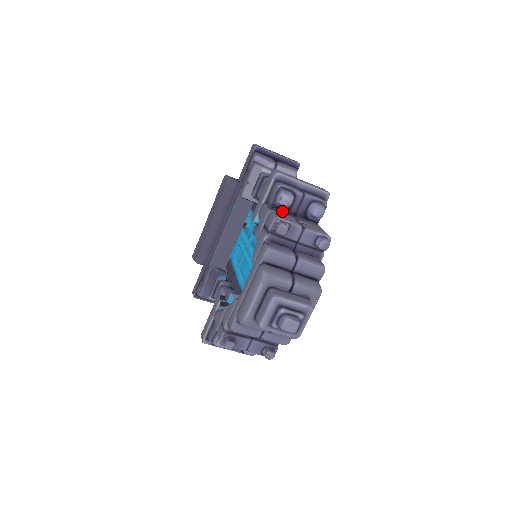
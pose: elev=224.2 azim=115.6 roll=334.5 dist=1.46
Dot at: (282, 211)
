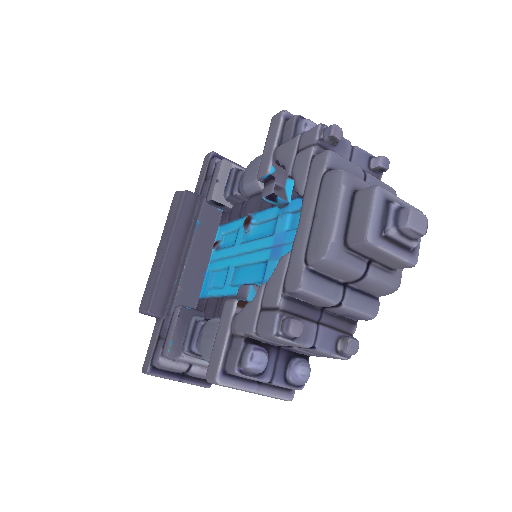
Dot at: occluded
